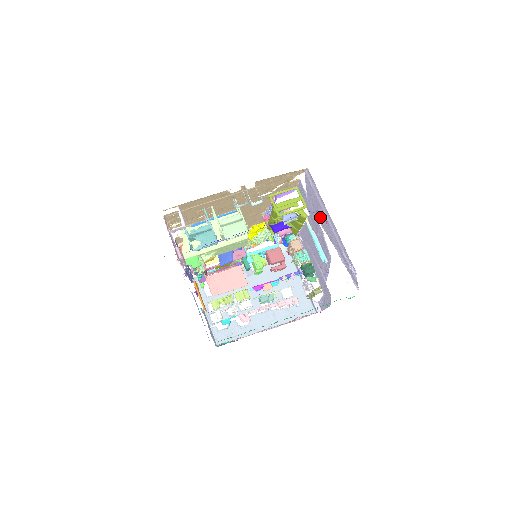
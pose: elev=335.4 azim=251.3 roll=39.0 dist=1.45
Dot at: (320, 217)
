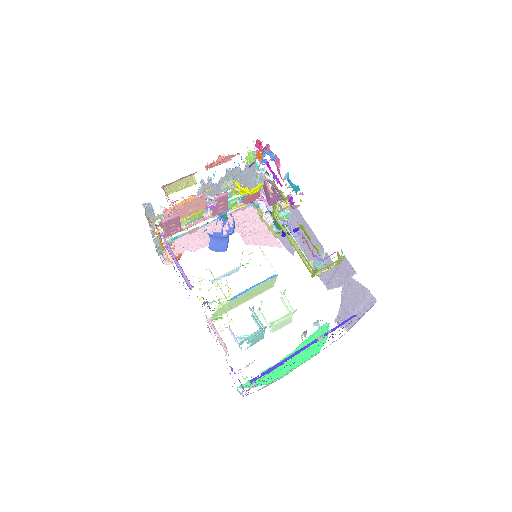
Dot at: (348, 295)
